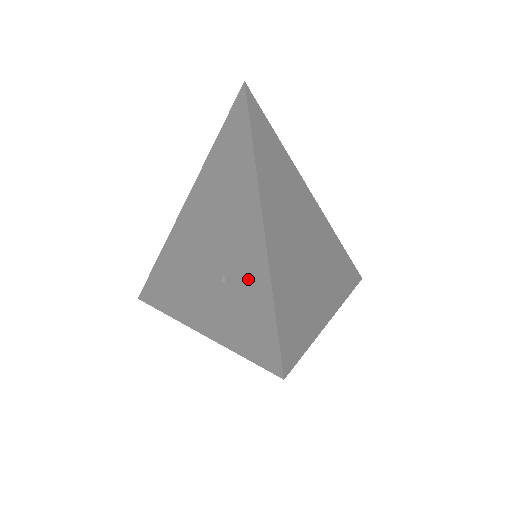
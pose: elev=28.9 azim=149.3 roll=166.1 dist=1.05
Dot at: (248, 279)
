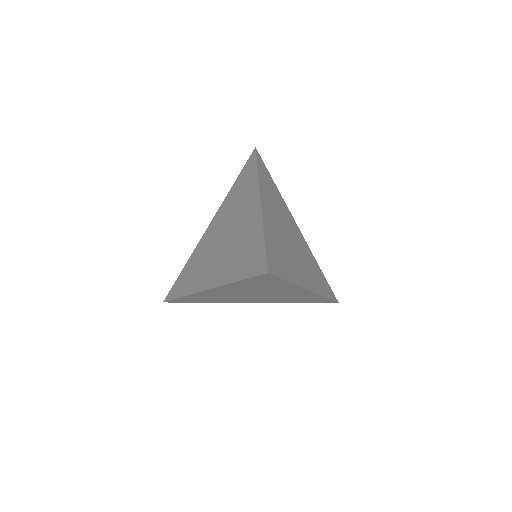
Dot at: (249, 238)
